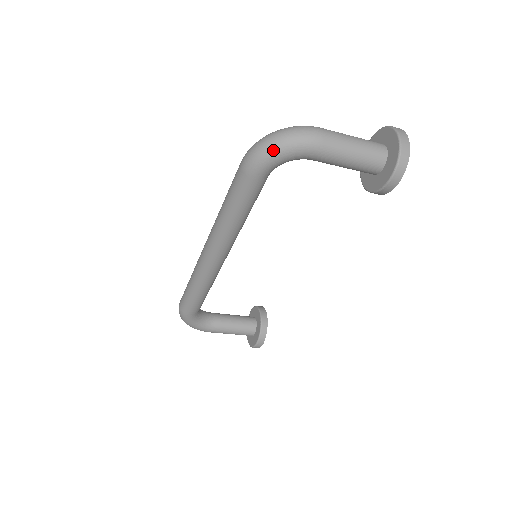
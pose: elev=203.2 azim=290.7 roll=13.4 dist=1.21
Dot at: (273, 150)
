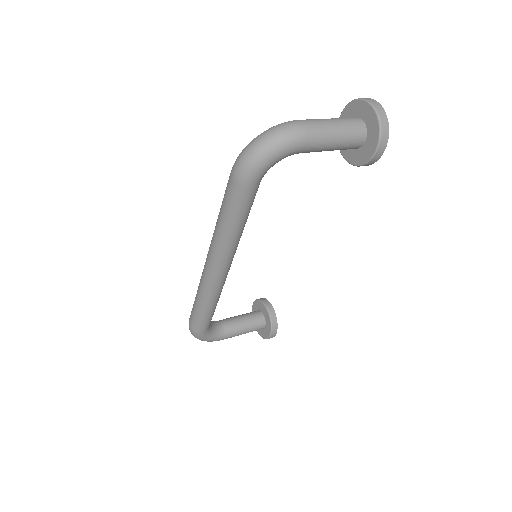
Dot at: (264, 155)
